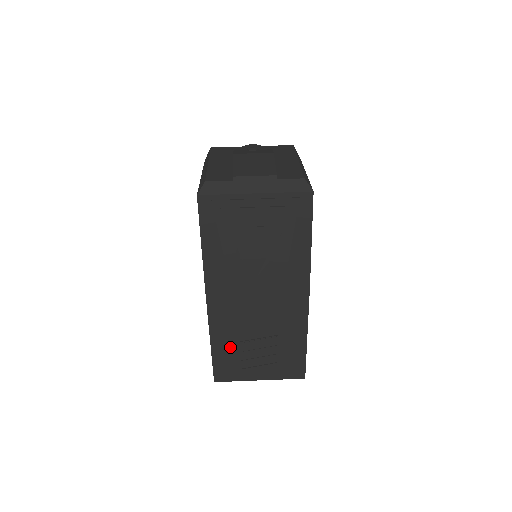
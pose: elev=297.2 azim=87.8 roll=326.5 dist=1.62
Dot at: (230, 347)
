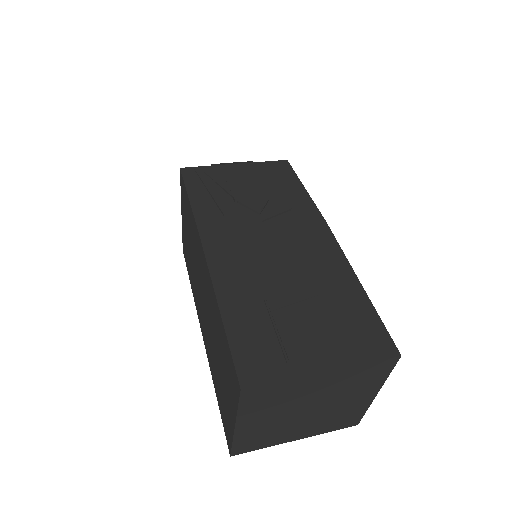
Dot at: (252, 311)
